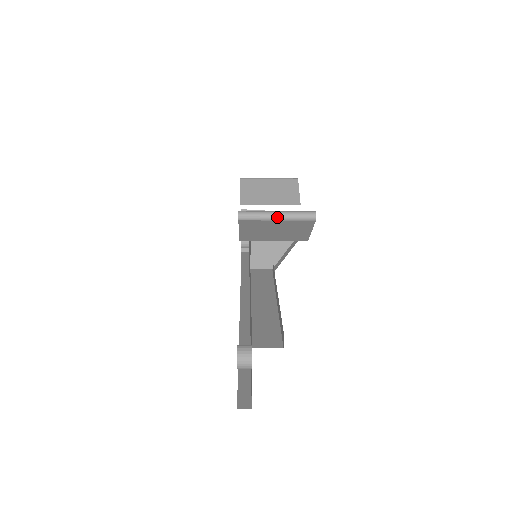
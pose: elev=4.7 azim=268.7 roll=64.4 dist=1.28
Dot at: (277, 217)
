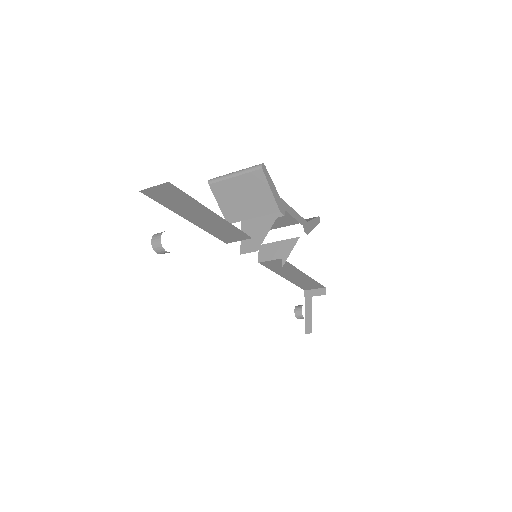
Dot at: (234, 174)
